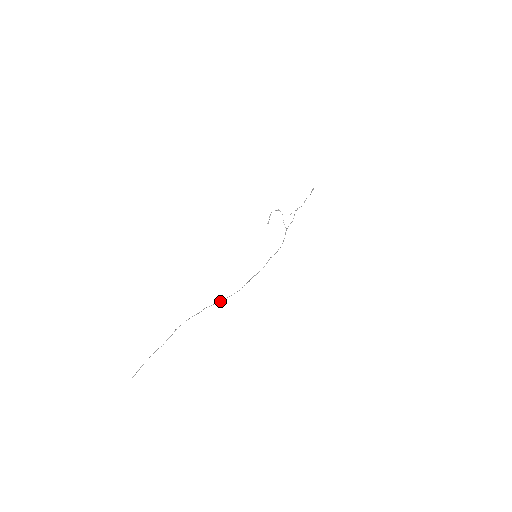
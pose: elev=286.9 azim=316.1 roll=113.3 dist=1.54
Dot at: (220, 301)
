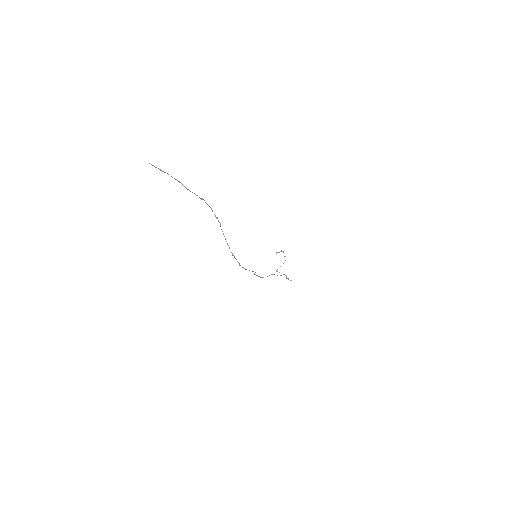
Dot at: occluded
